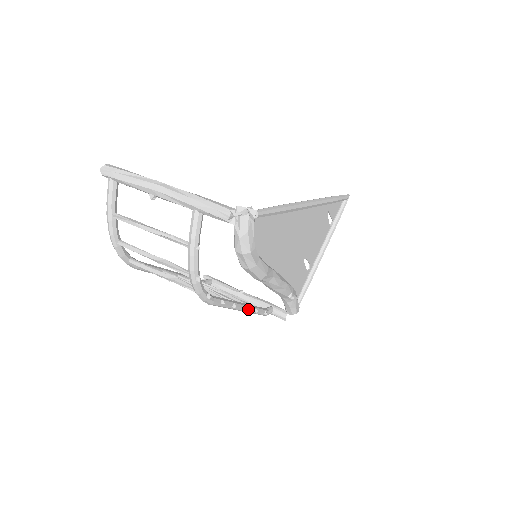
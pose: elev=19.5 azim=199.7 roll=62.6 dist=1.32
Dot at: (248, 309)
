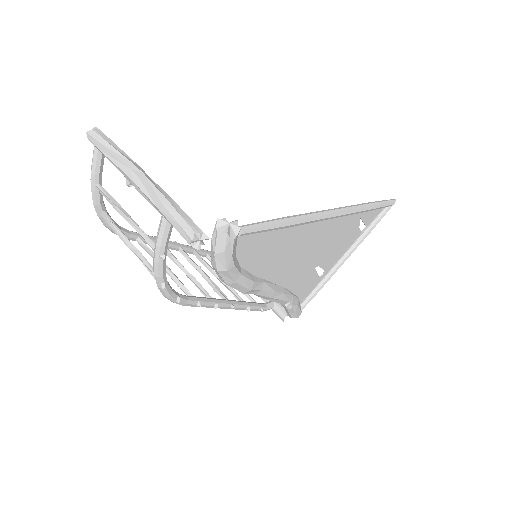
Dot at: (237, 307)
